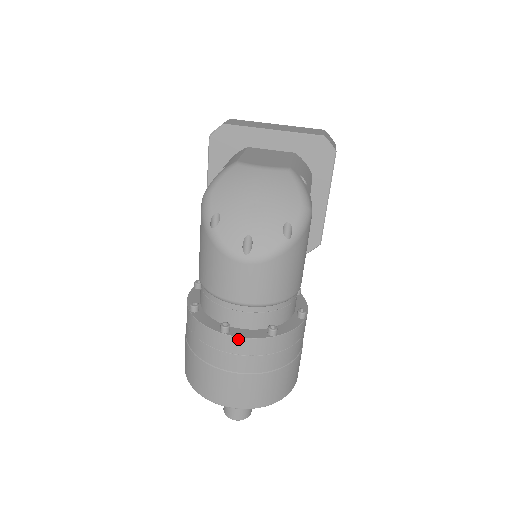
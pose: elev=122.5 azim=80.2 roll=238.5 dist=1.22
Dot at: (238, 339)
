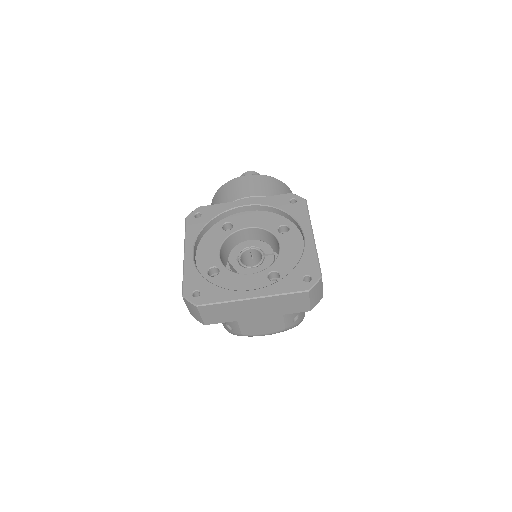
Dot at: occluded
